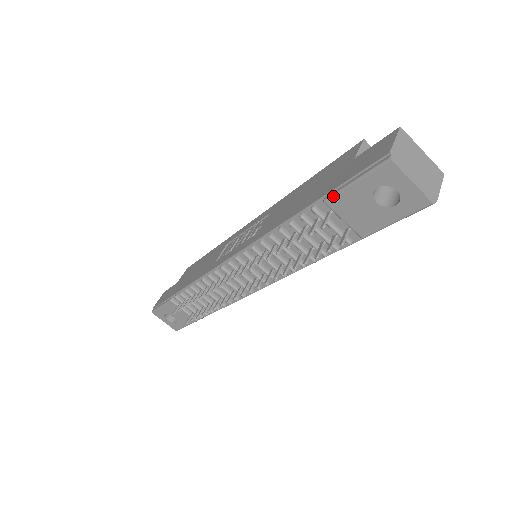
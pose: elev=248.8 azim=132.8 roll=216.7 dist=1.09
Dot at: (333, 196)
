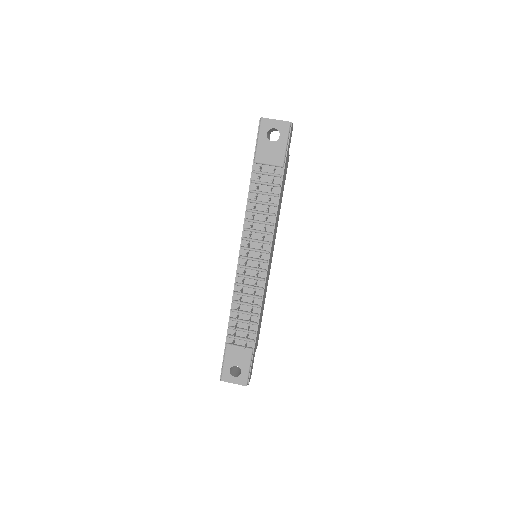
Dot at: (255, 155)
